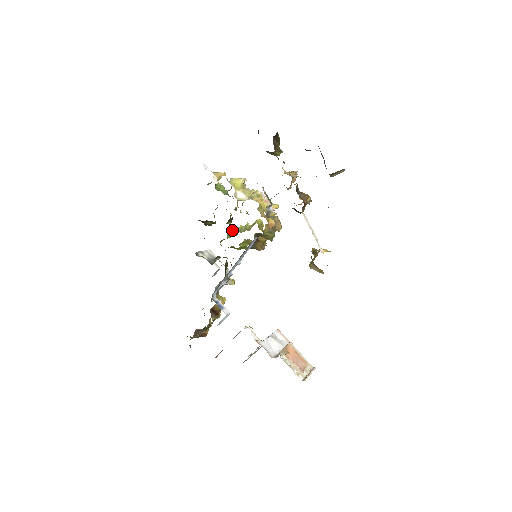
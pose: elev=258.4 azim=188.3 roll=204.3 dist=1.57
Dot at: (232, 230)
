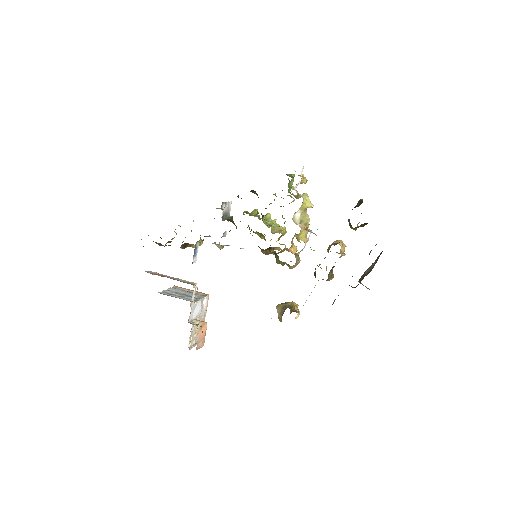
Dot at: (263, 217)
